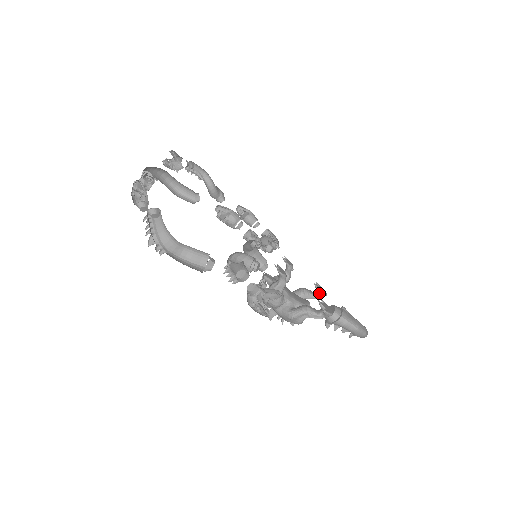
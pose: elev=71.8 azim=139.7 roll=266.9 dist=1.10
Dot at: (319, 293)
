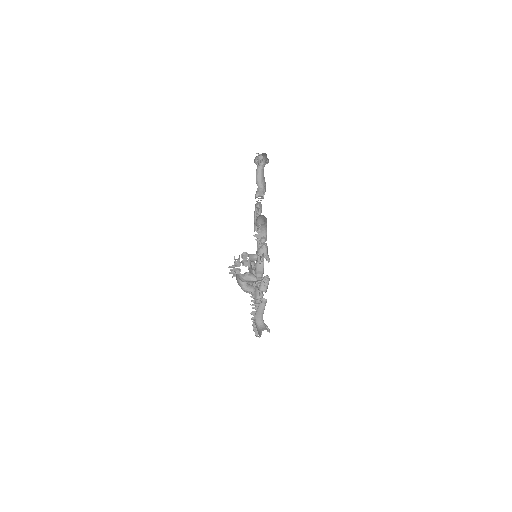
Dot at: occluded
